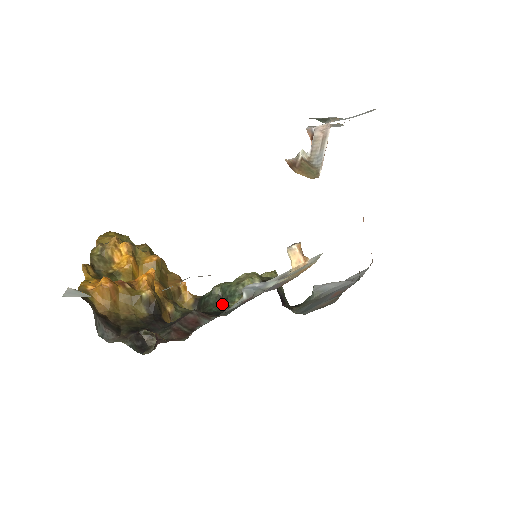
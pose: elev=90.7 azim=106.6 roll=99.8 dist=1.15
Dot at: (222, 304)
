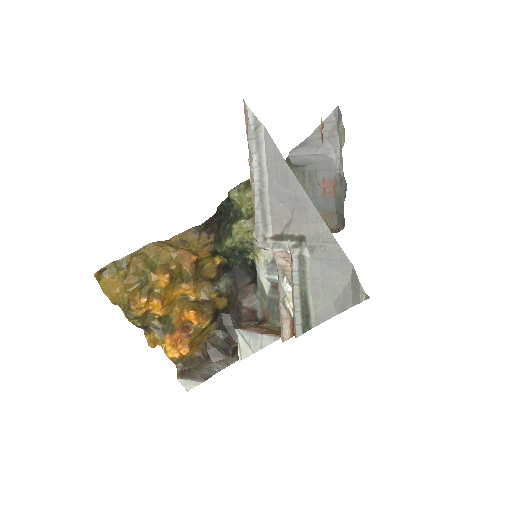
Dot at: (240, 256)
